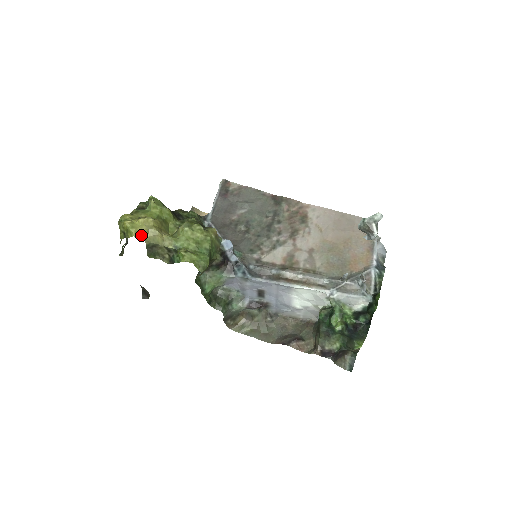
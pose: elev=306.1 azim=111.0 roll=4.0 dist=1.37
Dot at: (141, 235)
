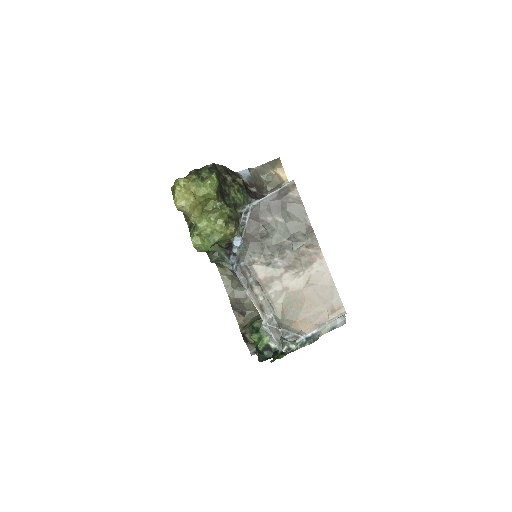
Dot at: (177, 206)
